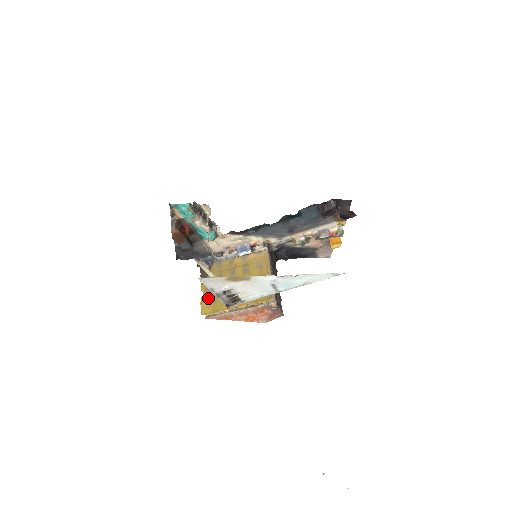
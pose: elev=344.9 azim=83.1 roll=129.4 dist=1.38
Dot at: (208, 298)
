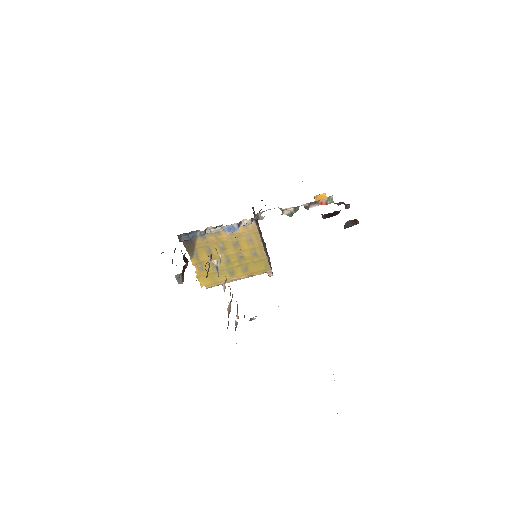
Dot at: (203, 272)
